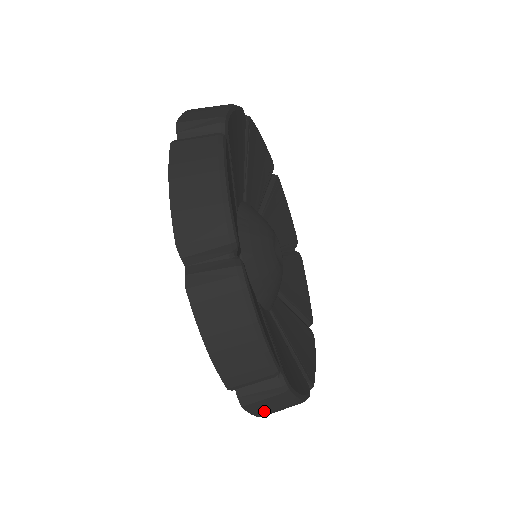
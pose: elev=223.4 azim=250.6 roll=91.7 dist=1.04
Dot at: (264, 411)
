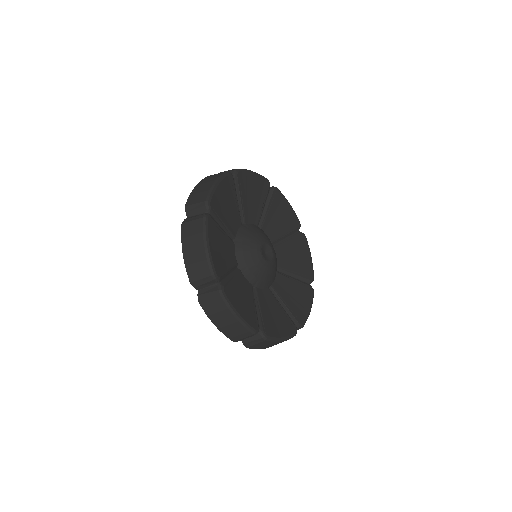
Dot at: occluded
